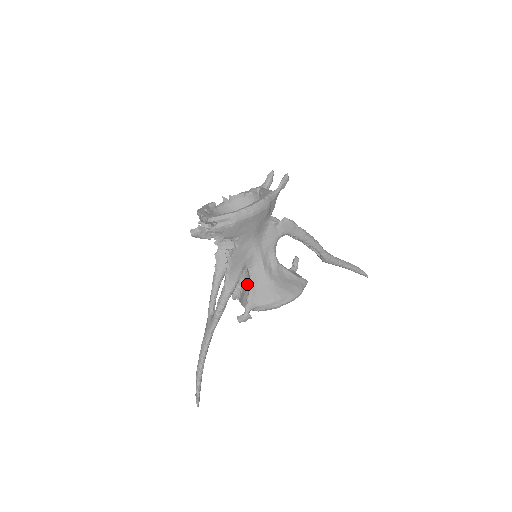
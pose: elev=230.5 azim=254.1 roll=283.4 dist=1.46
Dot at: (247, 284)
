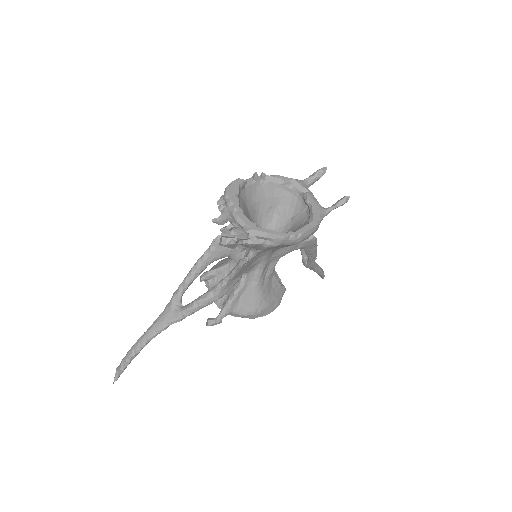
Dot at: occluded
